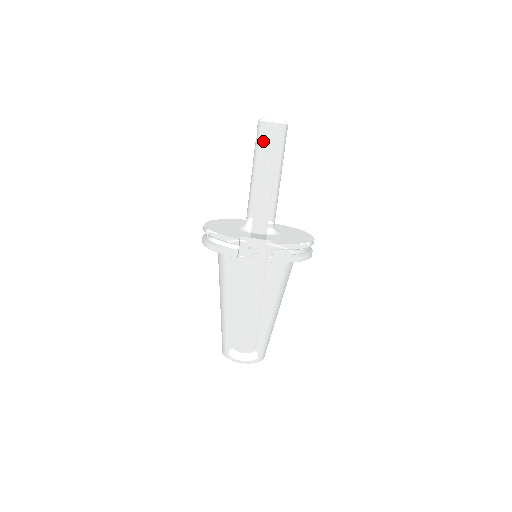
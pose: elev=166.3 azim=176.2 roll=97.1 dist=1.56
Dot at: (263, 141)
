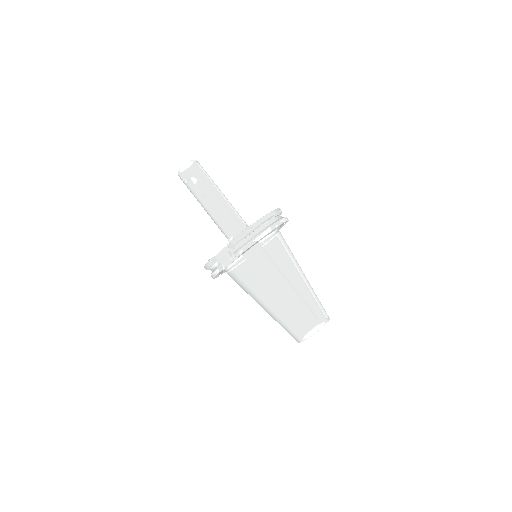
Dot at: (188, 186)
